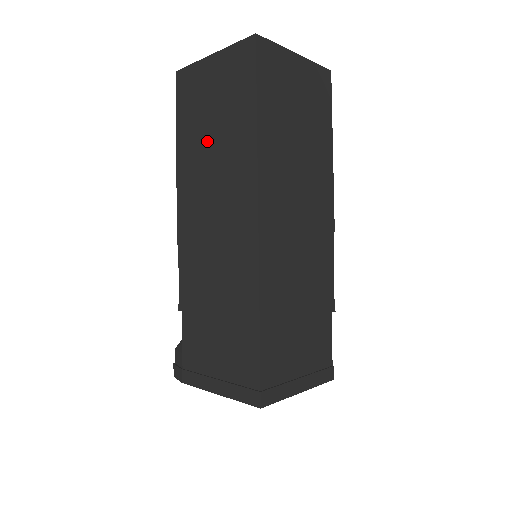
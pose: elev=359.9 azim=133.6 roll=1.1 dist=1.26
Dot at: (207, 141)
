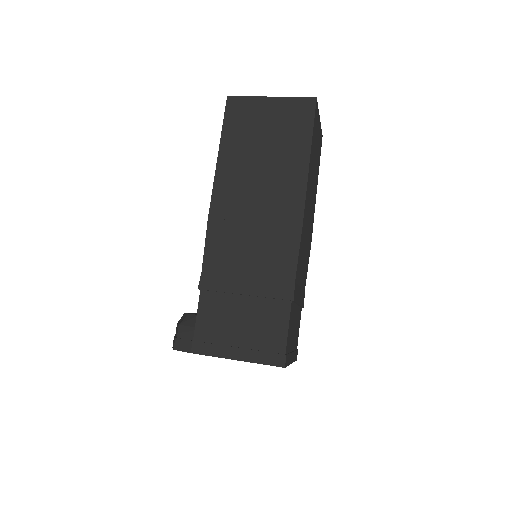
Dot at: (256, 158)
